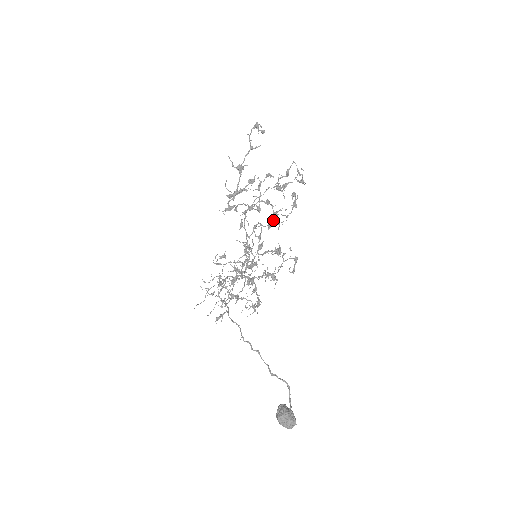
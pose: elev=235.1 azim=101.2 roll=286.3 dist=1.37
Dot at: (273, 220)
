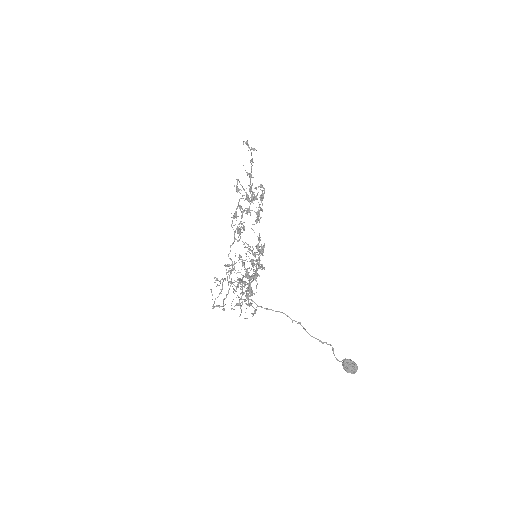
Dot at: occluded
